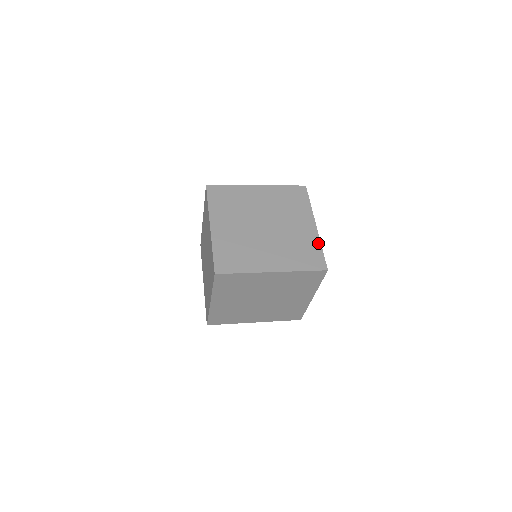
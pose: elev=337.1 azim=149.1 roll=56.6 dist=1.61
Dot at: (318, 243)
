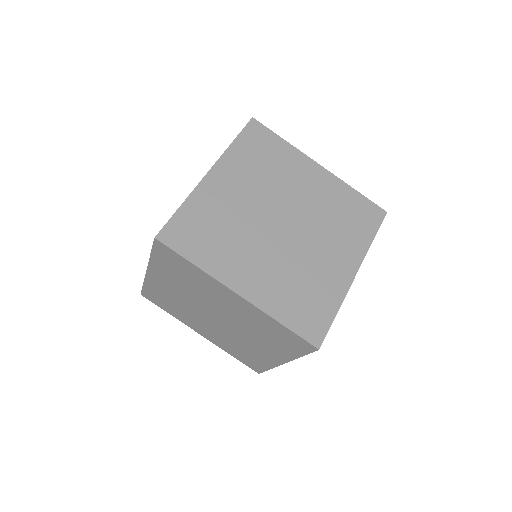
Dot at: (347, 188)
